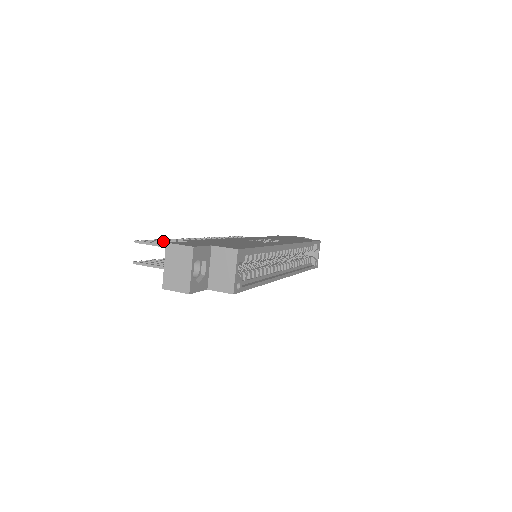
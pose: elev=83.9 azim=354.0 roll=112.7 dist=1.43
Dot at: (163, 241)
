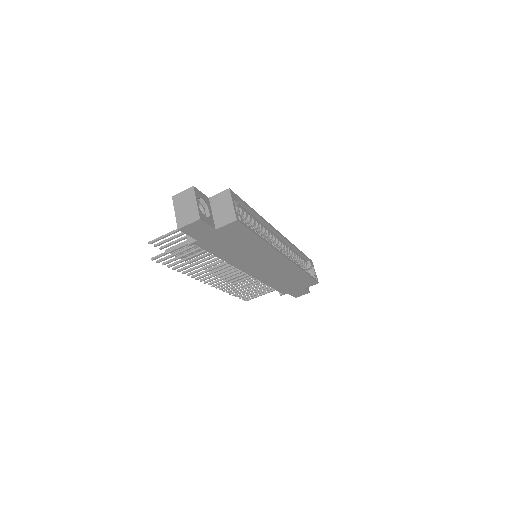
Dot at: (173, 247)
